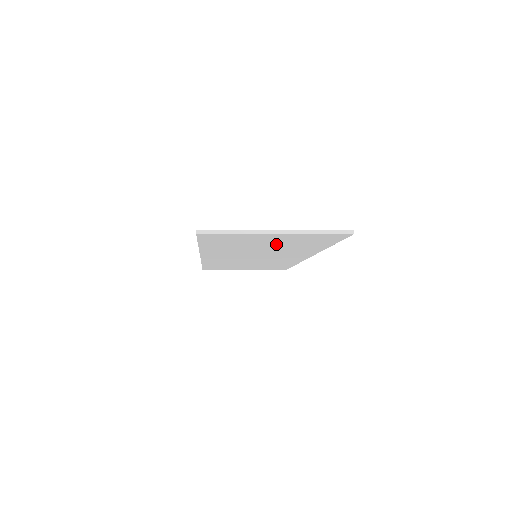
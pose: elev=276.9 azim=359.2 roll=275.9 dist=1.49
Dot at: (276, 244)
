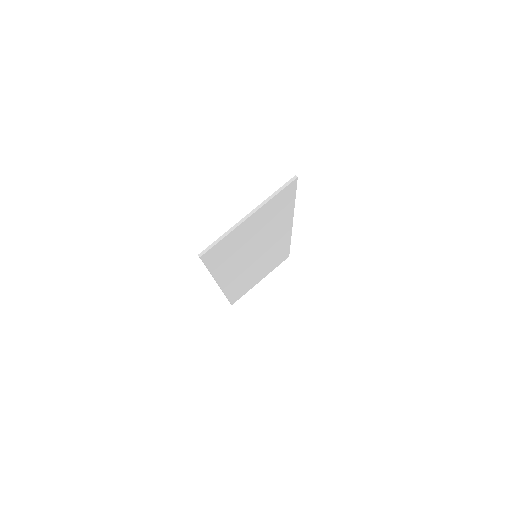
Dot at: (258, 229)
